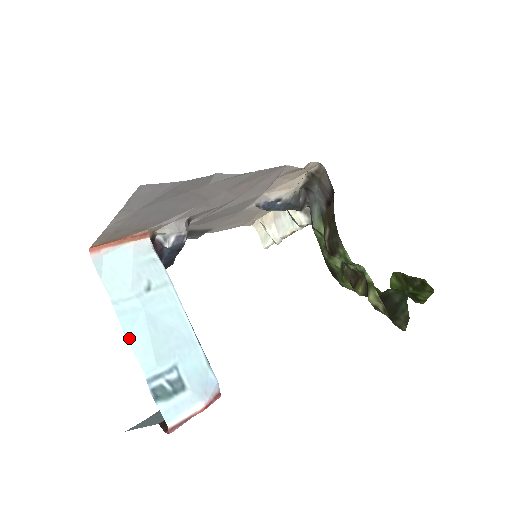
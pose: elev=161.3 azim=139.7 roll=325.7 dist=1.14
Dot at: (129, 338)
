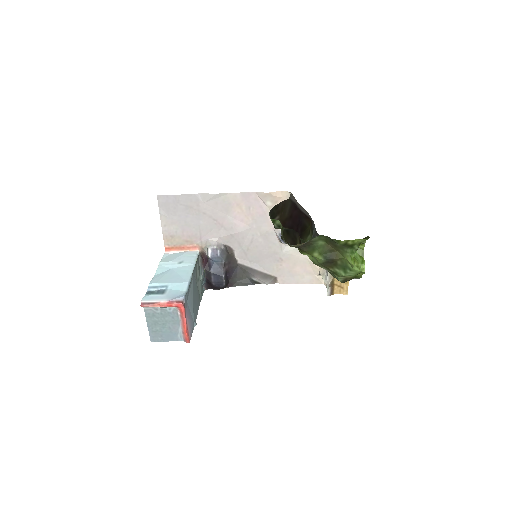
Dot at: (156, 275)
